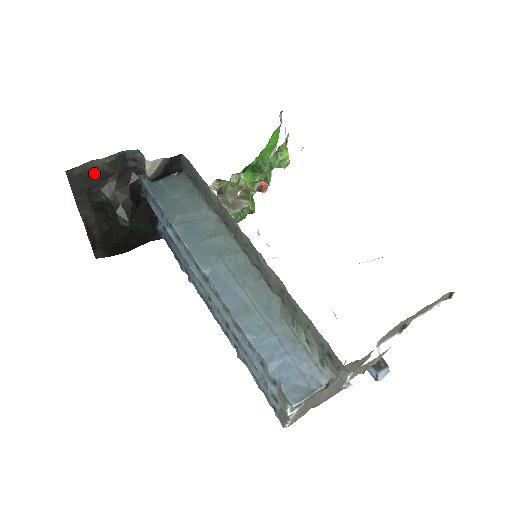
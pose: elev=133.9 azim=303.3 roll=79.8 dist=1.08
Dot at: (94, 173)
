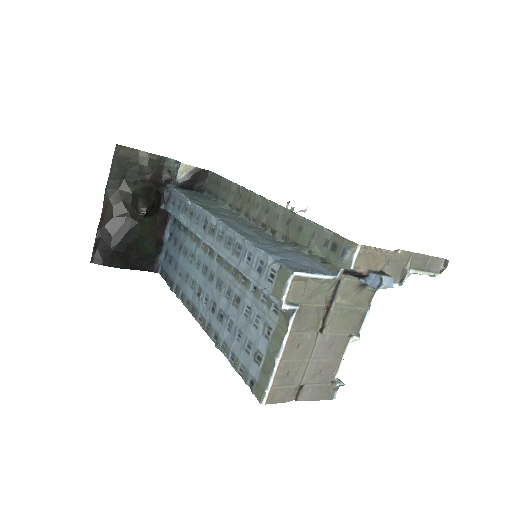
Dot at: (135, 163)
